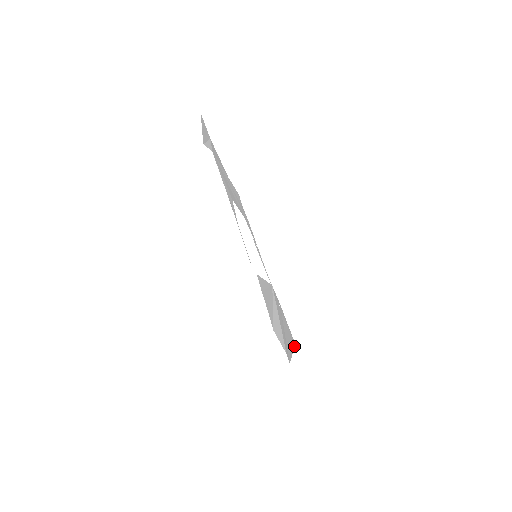
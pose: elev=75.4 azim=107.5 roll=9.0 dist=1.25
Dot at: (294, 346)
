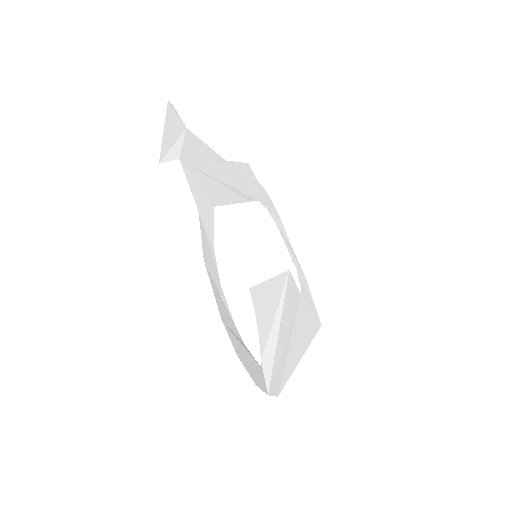
Dot at: occluded
